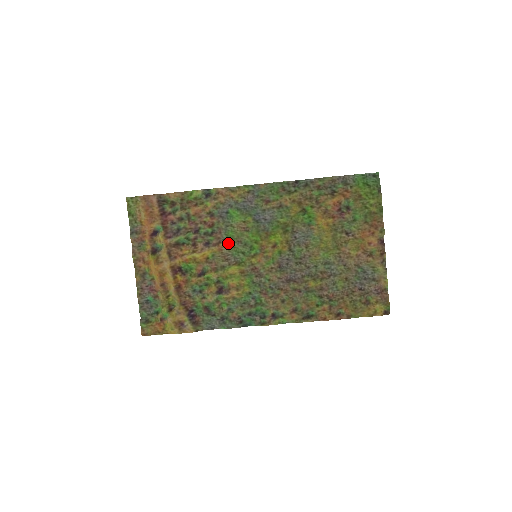
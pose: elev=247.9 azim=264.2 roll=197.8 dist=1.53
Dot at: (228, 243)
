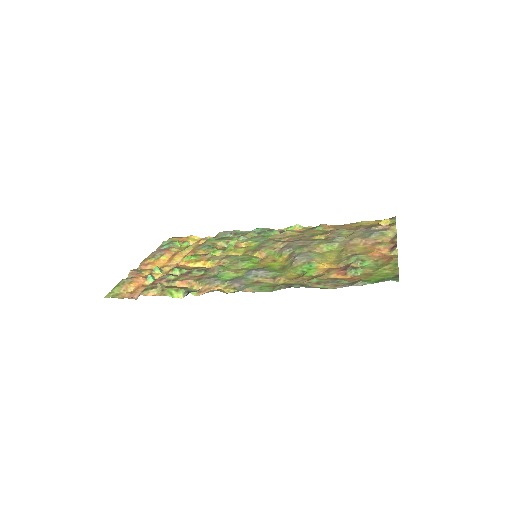
Dot at: (225, 265)
